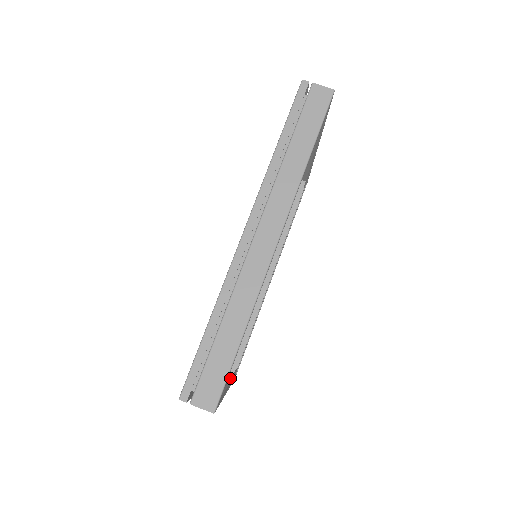
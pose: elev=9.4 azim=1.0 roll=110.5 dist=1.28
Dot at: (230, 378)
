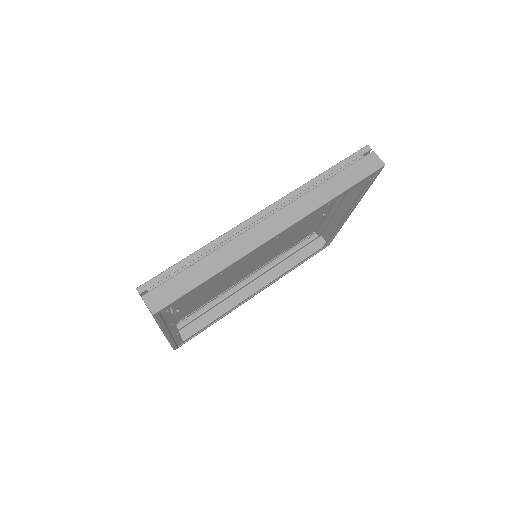
Dot at: occluded
